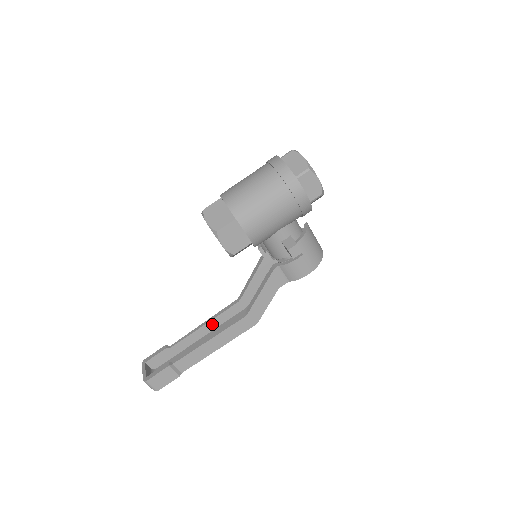
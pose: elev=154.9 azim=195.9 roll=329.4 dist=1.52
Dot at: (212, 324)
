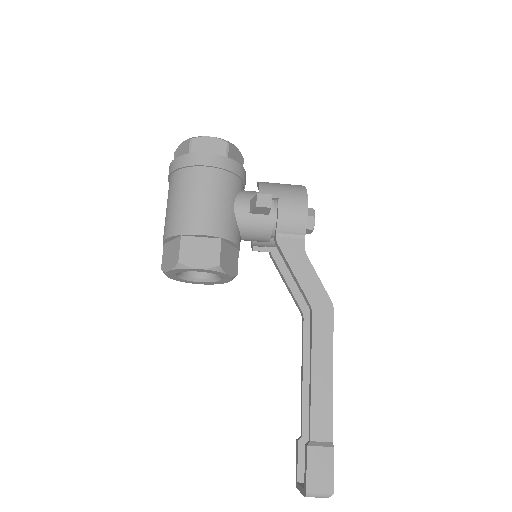
Dot at: (309, 365)
